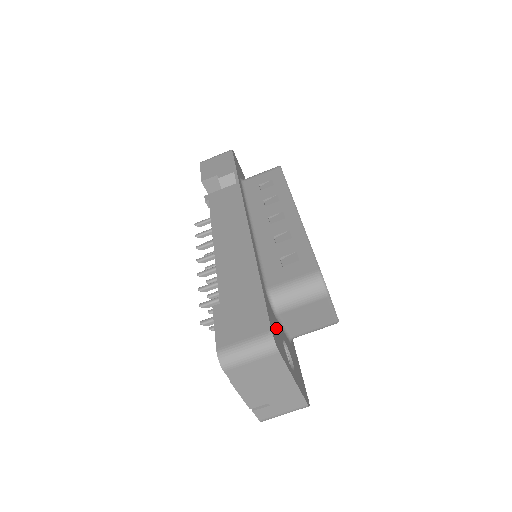
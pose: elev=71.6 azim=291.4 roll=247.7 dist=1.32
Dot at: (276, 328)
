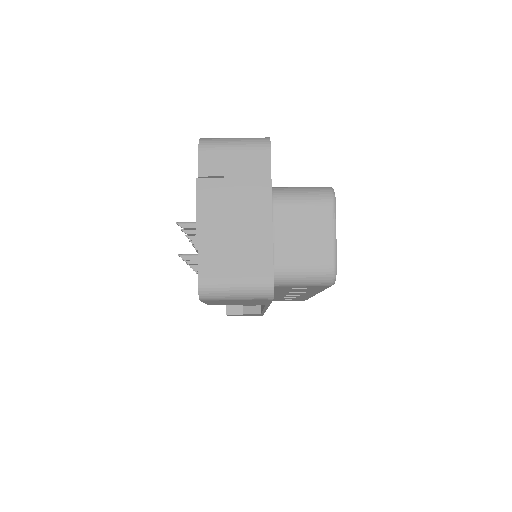
Dot at: occluded
